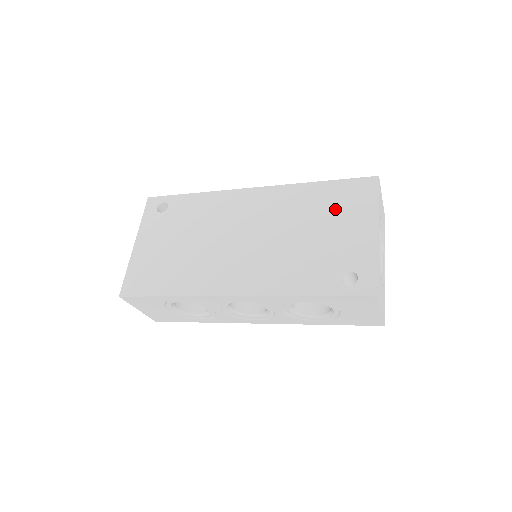
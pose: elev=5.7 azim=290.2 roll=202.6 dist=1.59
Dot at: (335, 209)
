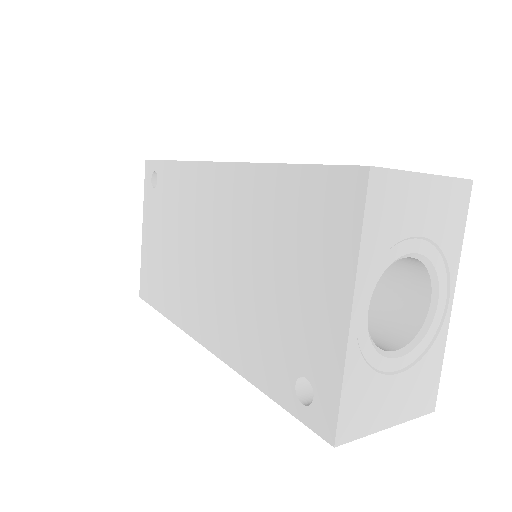
Dot at: (298, 237)
